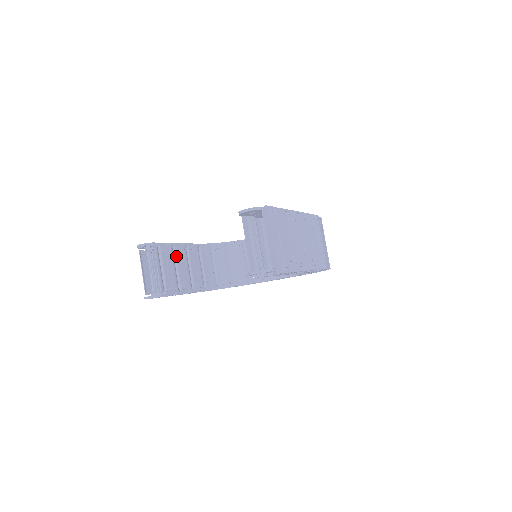
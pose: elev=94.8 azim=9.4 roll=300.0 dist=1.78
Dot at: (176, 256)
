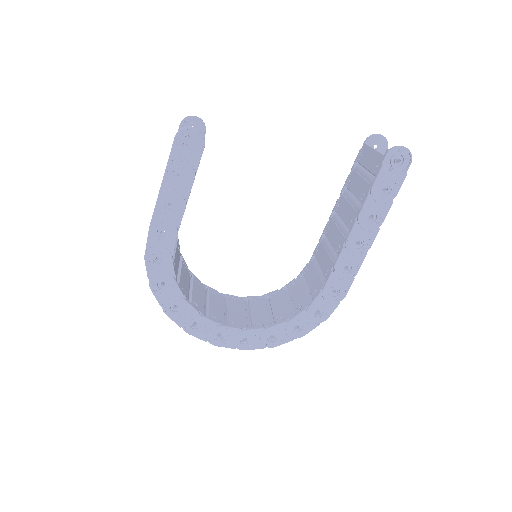
Dot at: occluded
